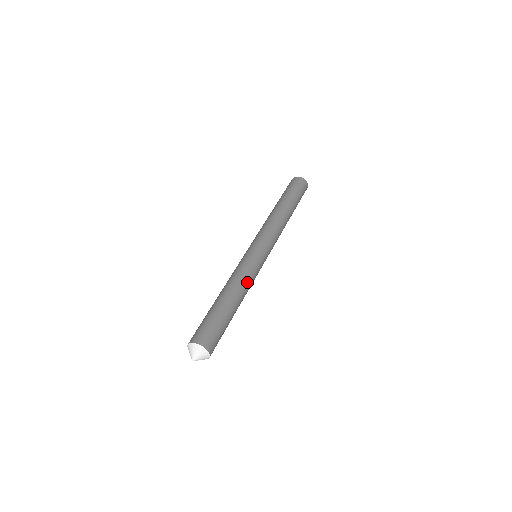
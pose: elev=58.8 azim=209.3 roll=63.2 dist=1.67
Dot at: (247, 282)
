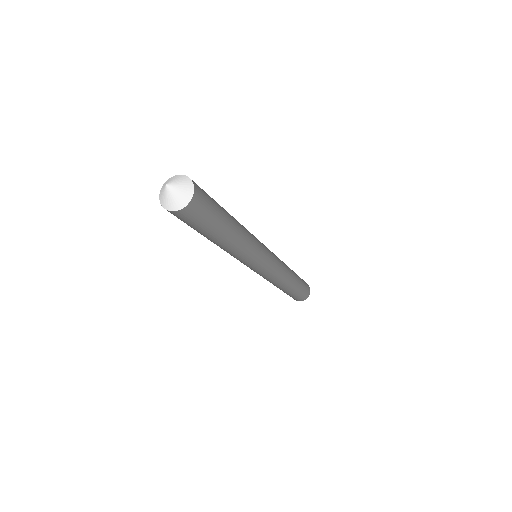
Dot at: (248, 245)
